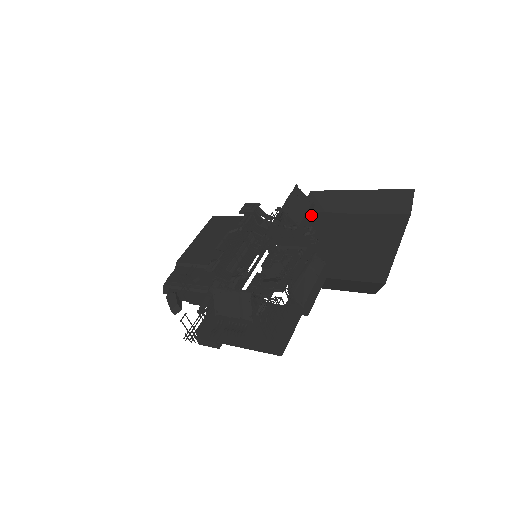
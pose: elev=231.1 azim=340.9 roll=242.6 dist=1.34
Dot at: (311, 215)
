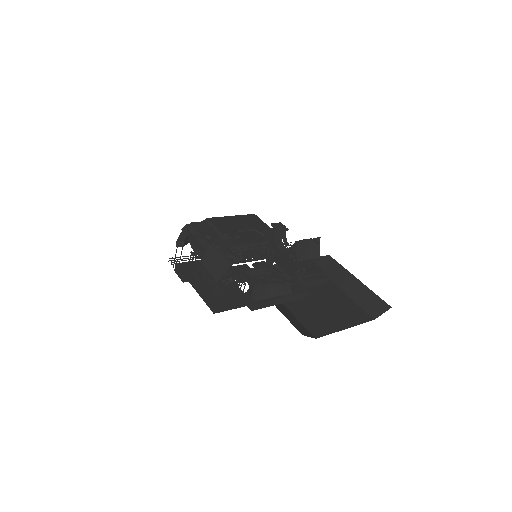
Dot at: (313, 264)
